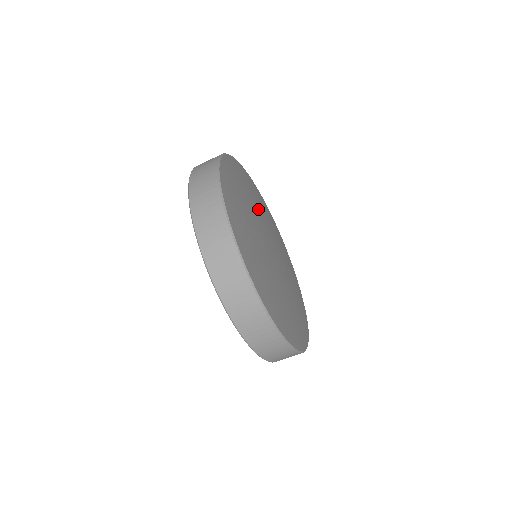
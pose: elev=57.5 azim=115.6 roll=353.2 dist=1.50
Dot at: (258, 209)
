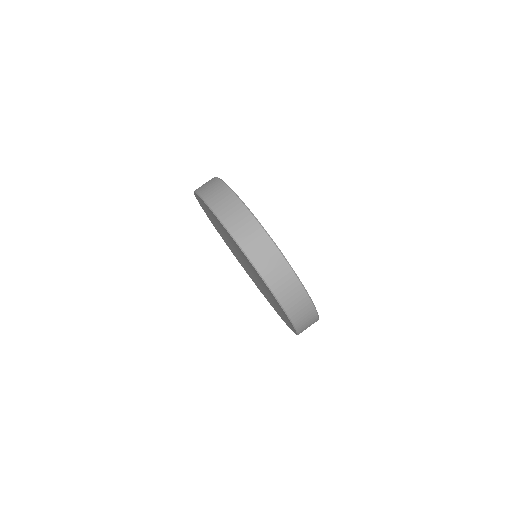
Dot at: occluded
